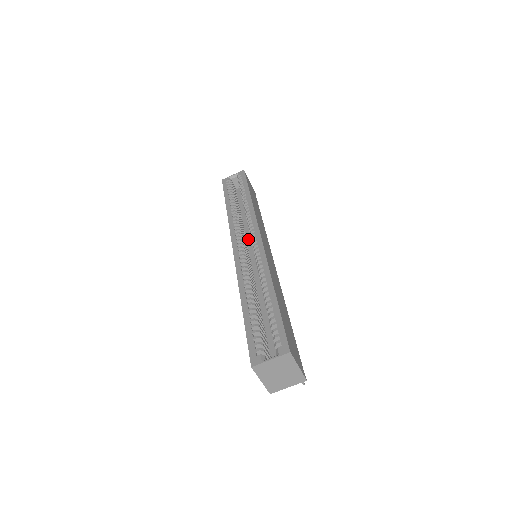
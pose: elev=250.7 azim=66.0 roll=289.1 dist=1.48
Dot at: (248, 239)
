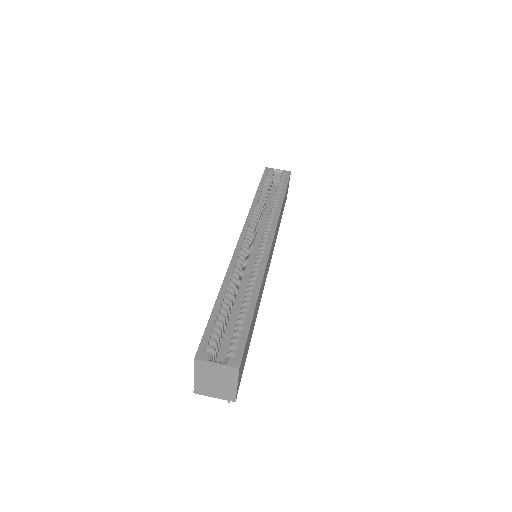
Dot at: (258, 236)
